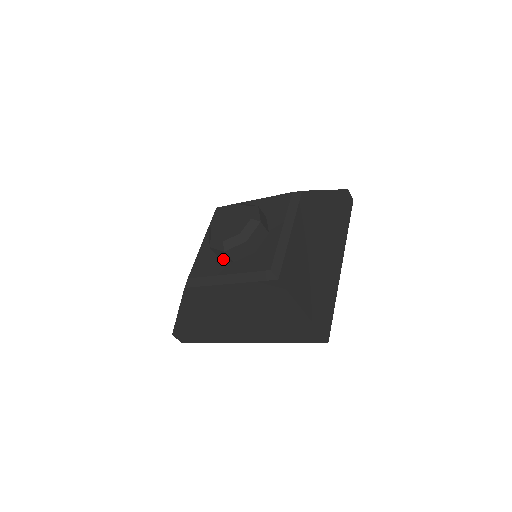
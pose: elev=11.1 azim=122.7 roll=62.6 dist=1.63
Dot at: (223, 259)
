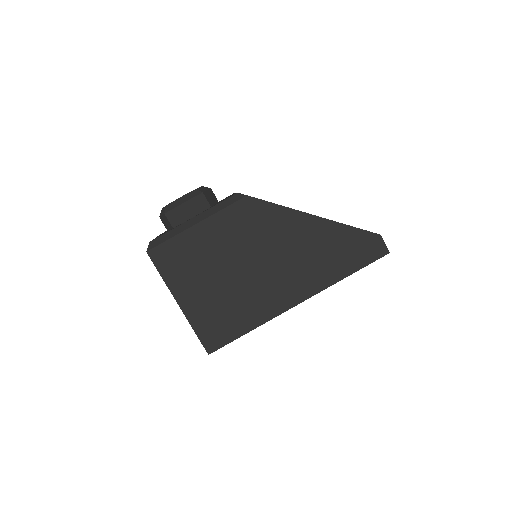
Dot at: occluded
